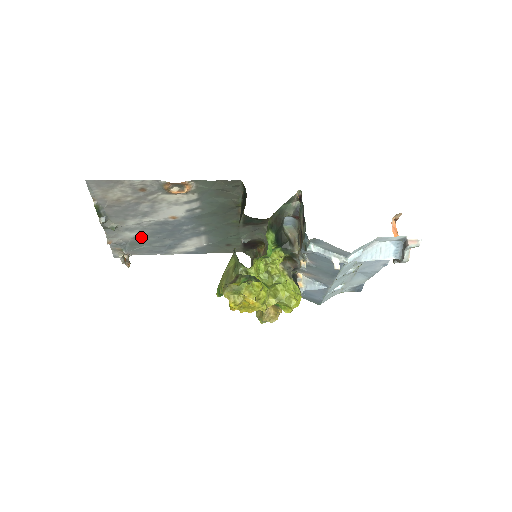
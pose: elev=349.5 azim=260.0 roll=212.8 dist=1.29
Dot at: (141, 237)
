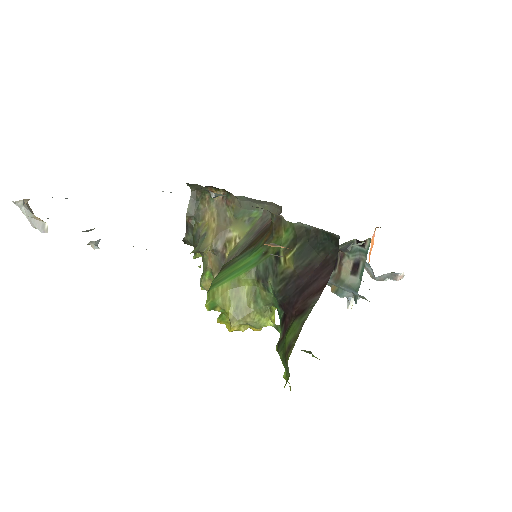
Dot at: occluded
